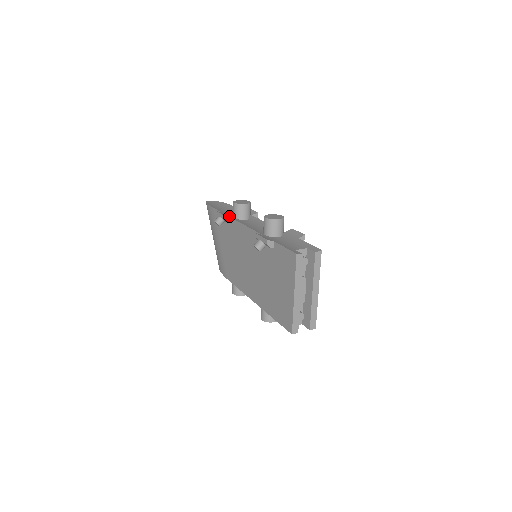
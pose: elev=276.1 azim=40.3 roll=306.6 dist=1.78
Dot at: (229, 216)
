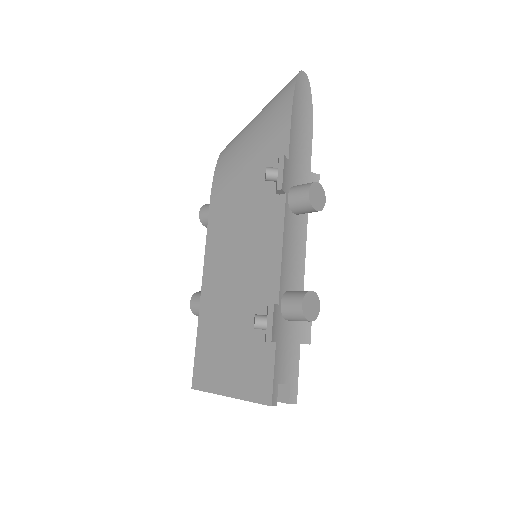
Dot at: (287, 187)
